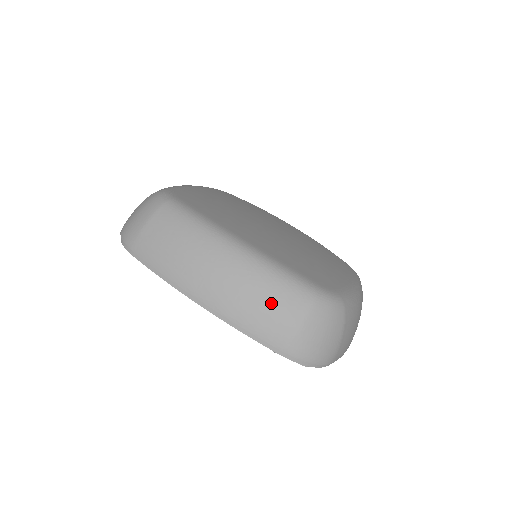
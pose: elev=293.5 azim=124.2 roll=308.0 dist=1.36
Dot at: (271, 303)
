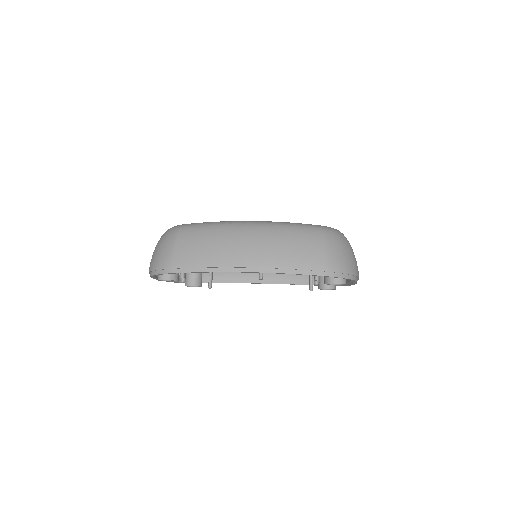
Dot at: (298, 242)
